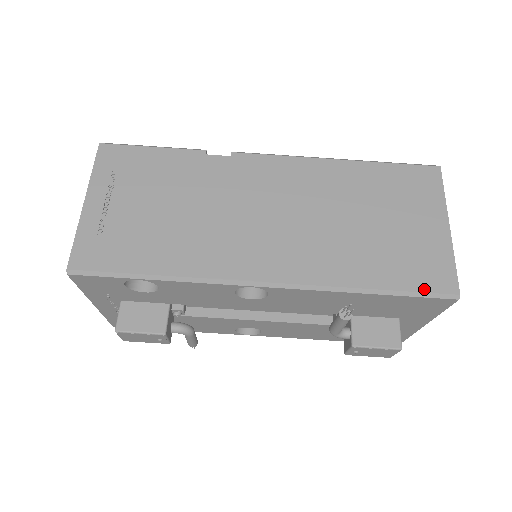
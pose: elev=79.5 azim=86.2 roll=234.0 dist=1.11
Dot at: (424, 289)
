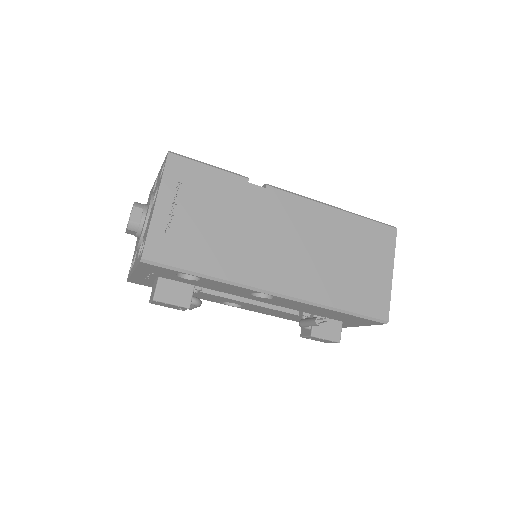
Dot at: (370, 314)
